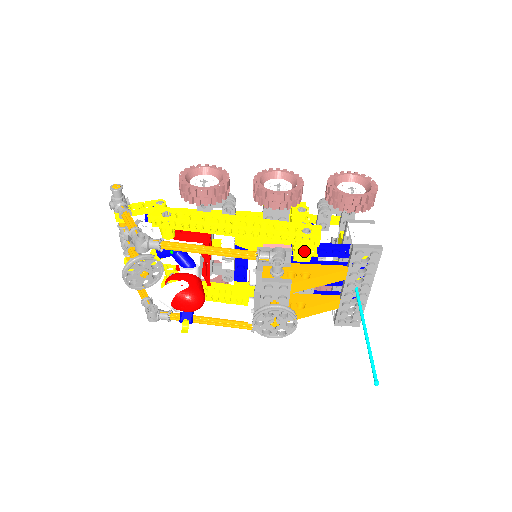
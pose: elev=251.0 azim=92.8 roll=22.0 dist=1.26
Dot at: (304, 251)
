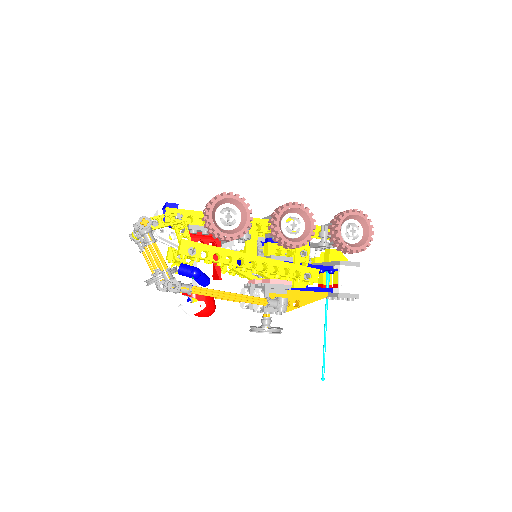
Dot at: occluded
